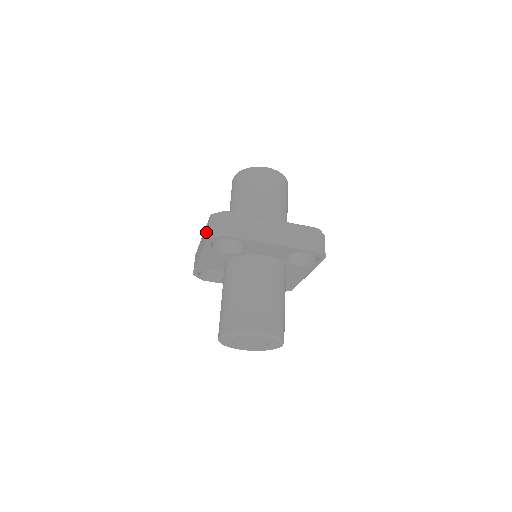
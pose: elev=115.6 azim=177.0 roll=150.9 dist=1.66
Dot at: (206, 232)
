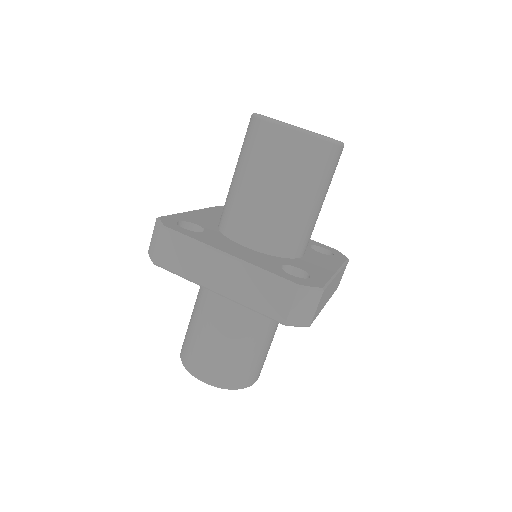
Dot at: (269, 295)
